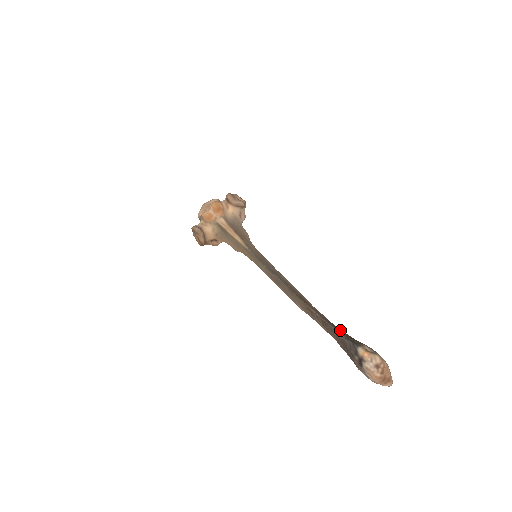
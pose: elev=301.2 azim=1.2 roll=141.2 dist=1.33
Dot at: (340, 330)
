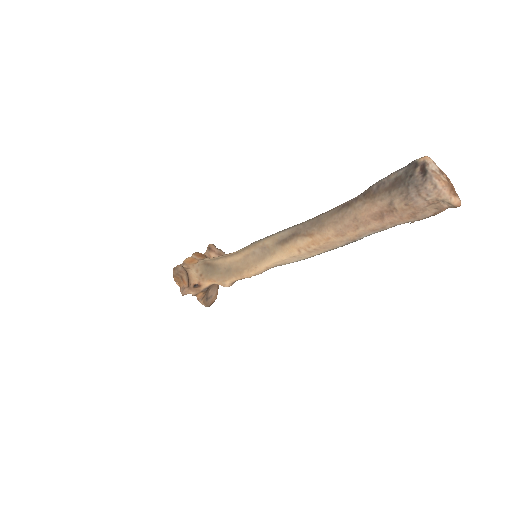
Dot at: (386, 186)
